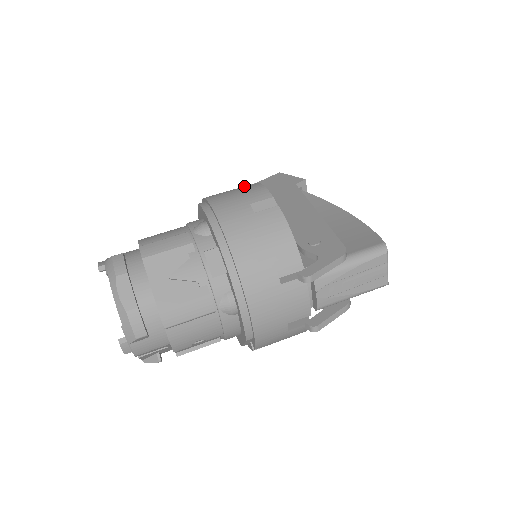
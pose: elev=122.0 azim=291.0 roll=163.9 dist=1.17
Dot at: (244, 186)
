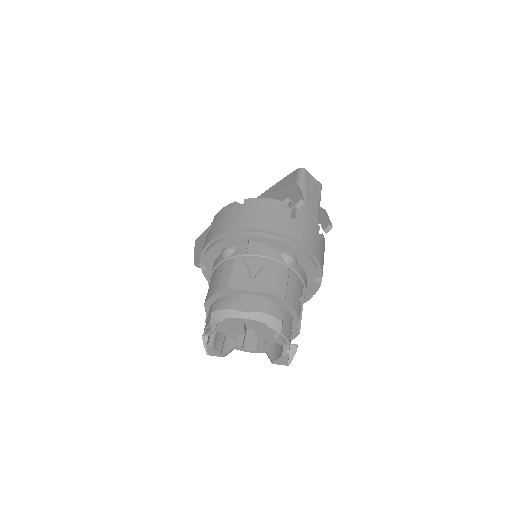
Dot at: (209, 229)
